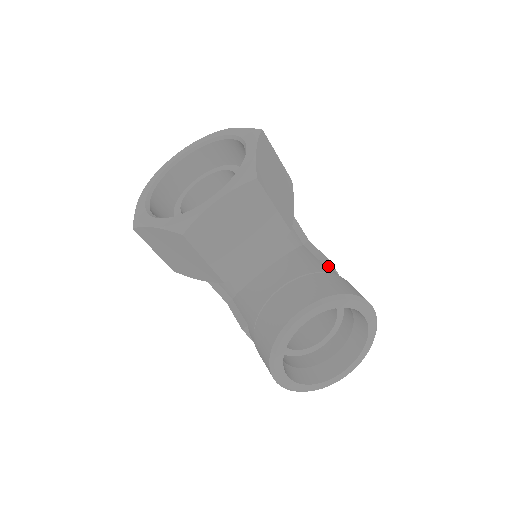
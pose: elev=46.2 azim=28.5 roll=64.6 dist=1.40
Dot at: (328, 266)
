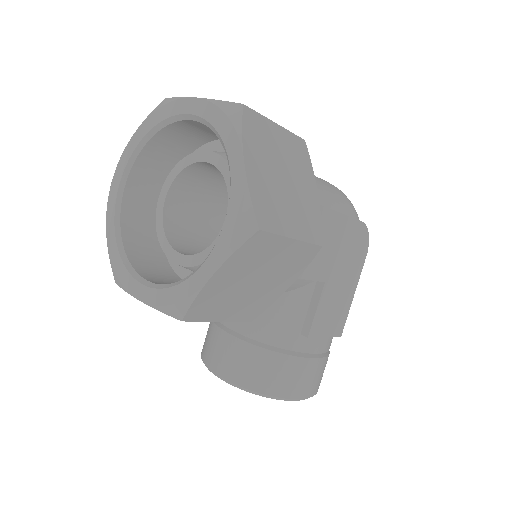
Dot at: (305, 335)
